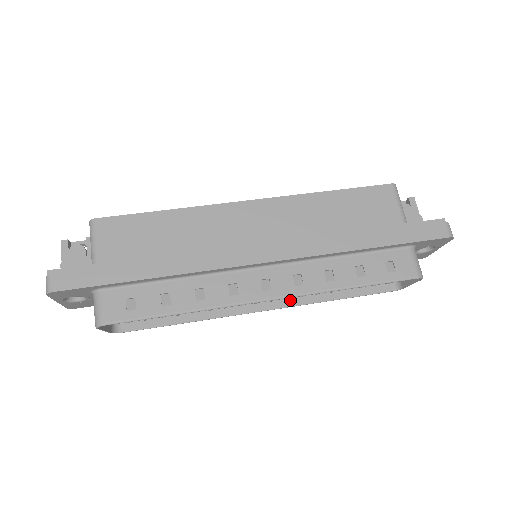
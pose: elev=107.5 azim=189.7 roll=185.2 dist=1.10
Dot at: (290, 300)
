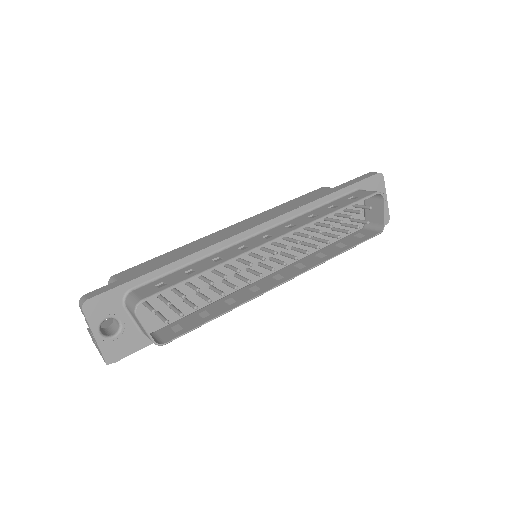
Dot at: (304, 268)
